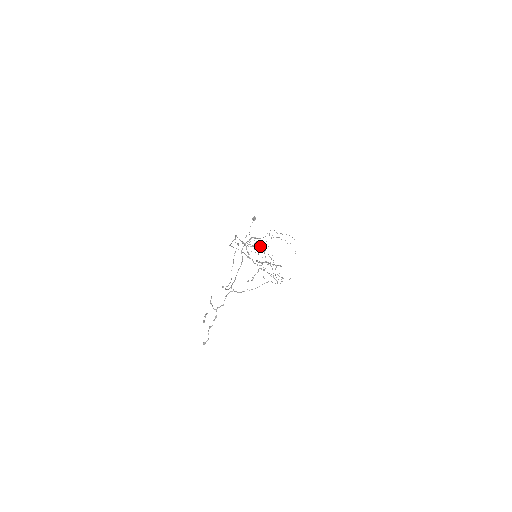
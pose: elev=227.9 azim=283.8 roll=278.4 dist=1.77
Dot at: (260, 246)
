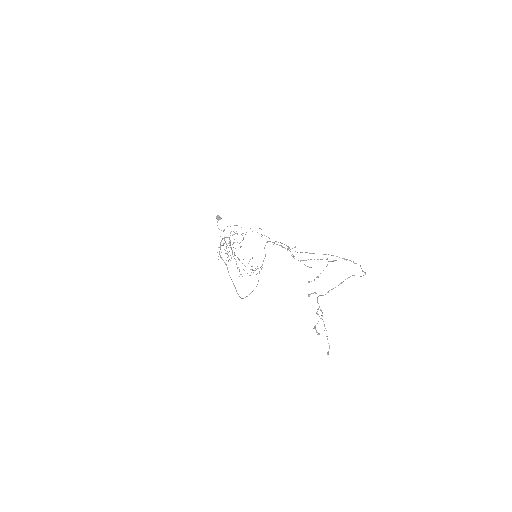
Dot at: (230, 245)
